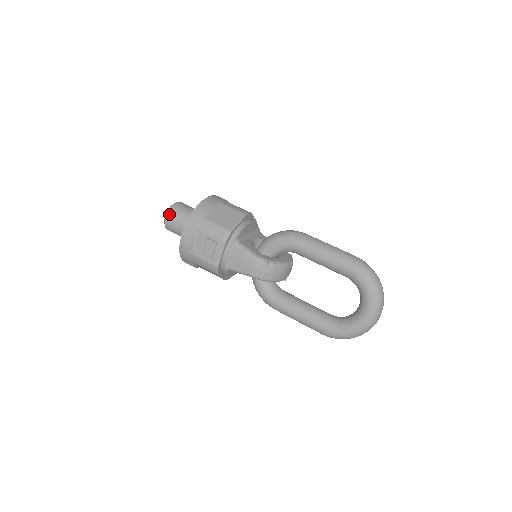
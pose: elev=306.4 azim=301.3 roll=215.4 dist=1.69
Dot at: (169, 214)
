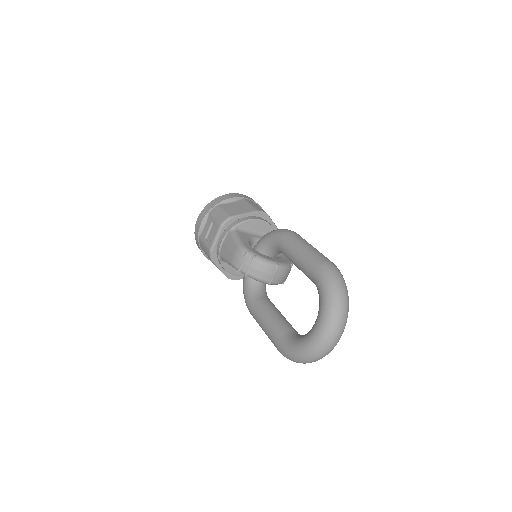
Dot at: occluded
